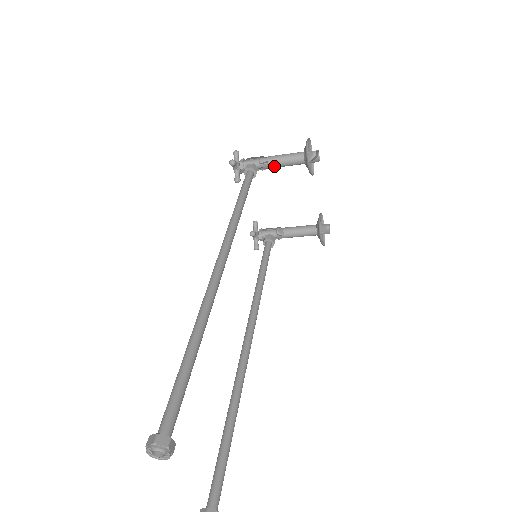
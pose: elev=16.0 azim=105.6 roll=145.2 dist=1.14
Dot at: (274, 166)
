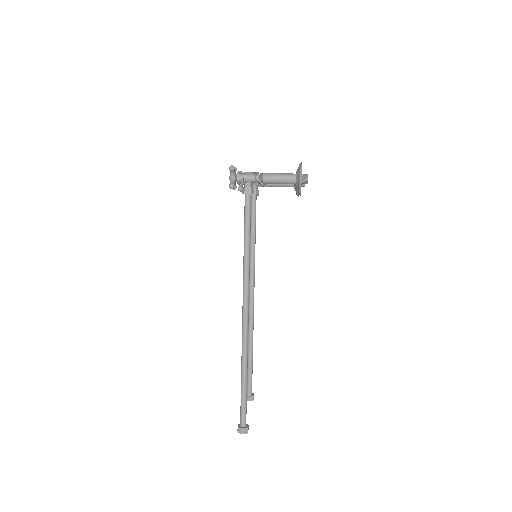
Dot at: (268, 183)
